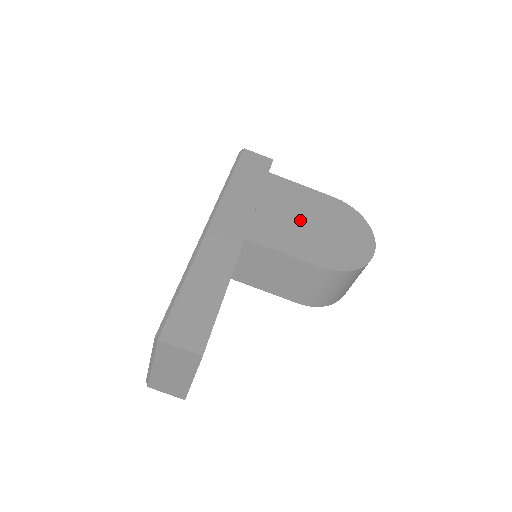
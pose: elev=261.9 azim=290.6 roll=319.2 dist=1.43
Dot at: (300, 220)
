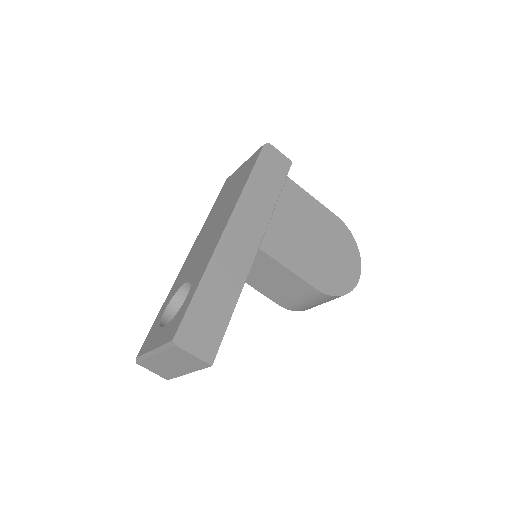
Dot at: (306, 236)
